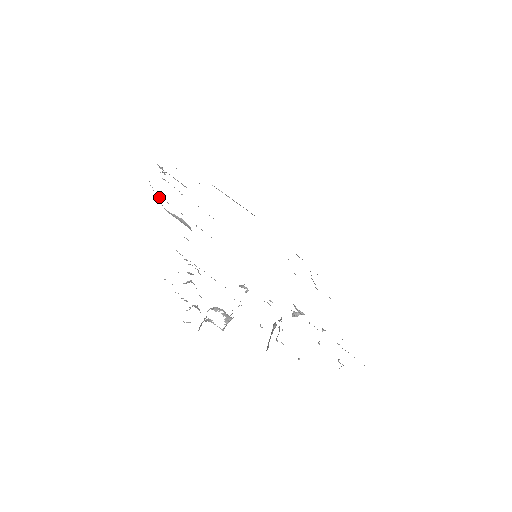
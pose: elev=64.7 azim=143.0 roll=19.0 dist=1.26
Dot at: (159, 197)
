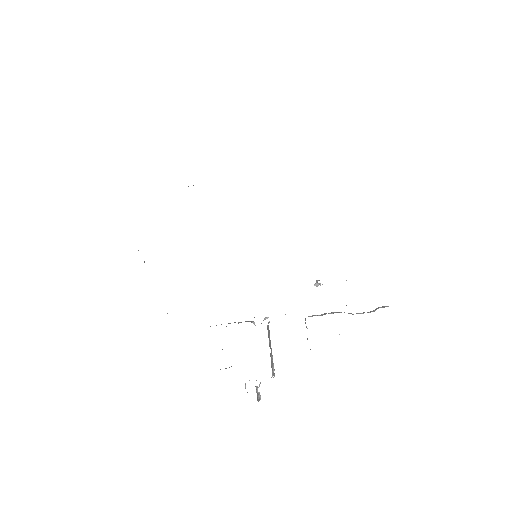
Dot at: occluded
